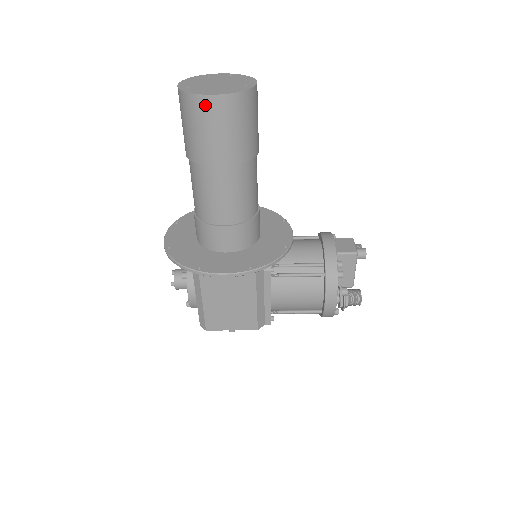
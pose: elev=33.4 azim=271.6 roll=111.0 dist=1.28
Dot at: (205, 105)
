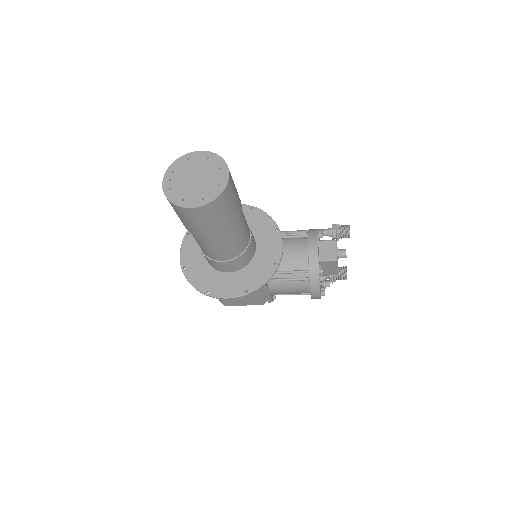
Dot at: (186, 212)
